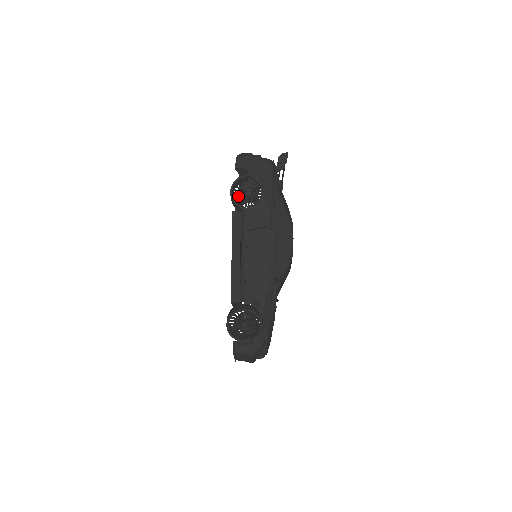
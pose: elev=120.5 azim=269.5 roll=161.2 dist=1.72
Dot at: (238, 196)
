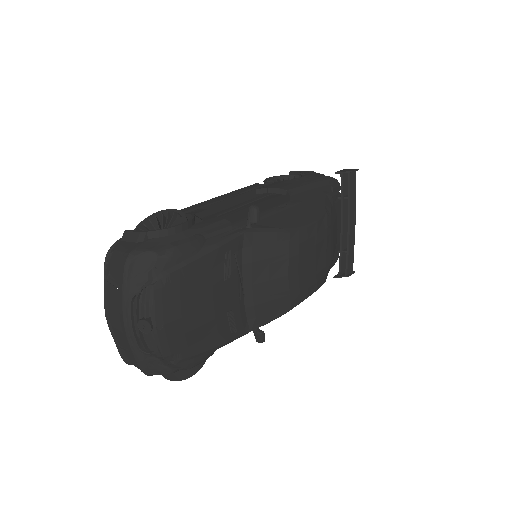
Dot at: occluded
